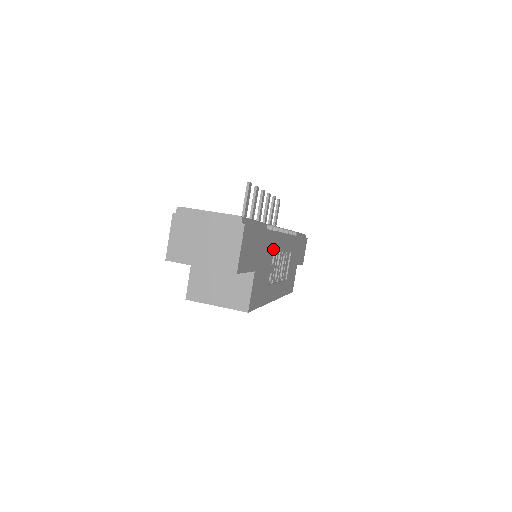
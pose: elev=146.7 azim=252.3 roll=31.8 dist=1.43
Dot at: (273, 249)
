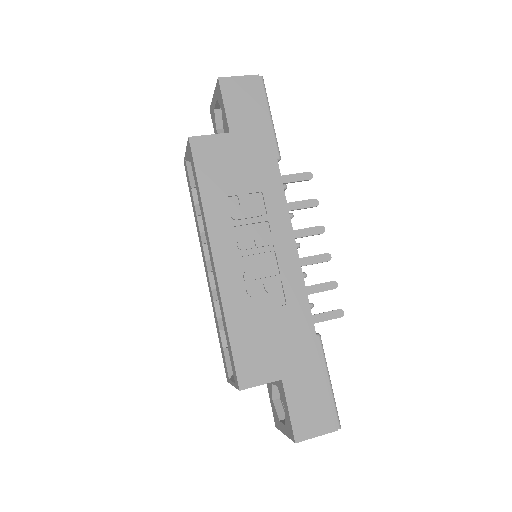
Dot at: (265, 193)
